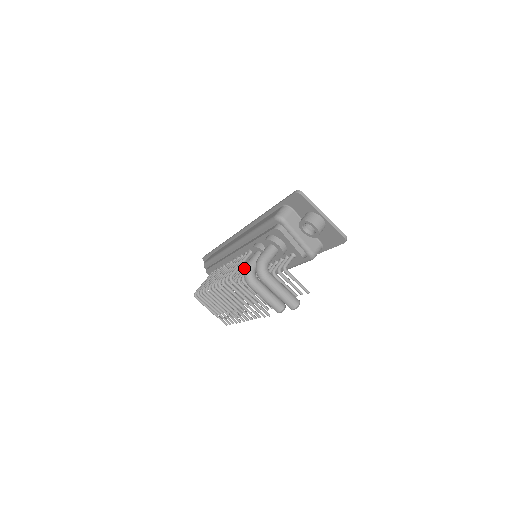
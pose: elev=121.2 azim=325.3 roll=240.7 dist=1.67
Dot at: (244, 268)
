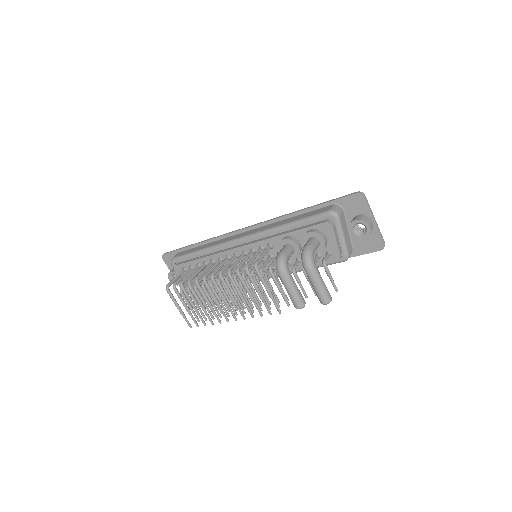
Dot at: (278, 256)
